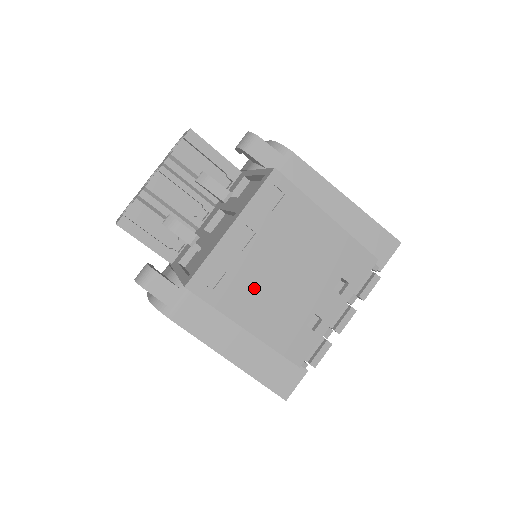
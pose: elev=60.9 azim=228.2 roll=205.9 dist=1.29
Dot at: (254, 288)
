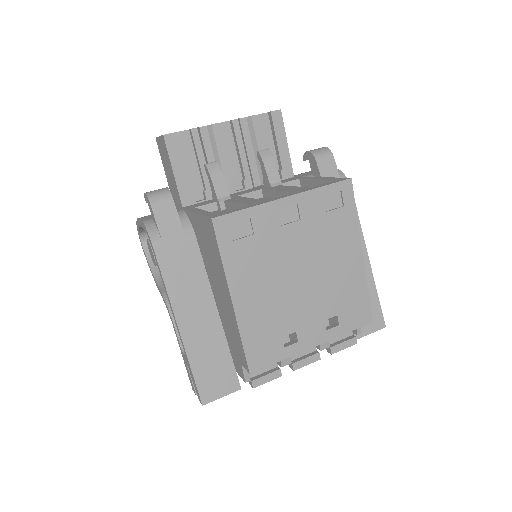
Dot at: (265, 267)
